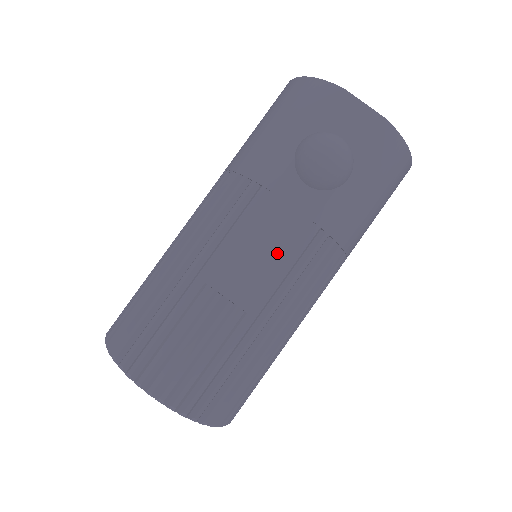
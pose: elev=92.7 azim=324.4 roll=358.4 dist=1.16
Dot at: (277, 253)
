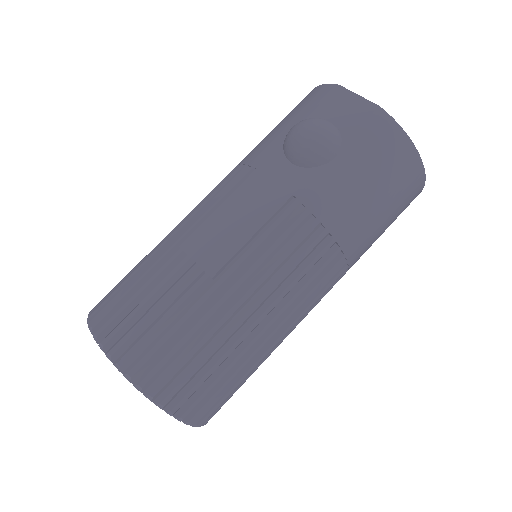
Dot at: (252, 223)
